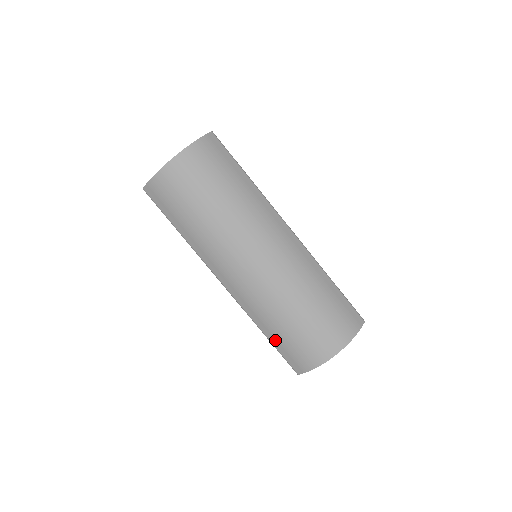
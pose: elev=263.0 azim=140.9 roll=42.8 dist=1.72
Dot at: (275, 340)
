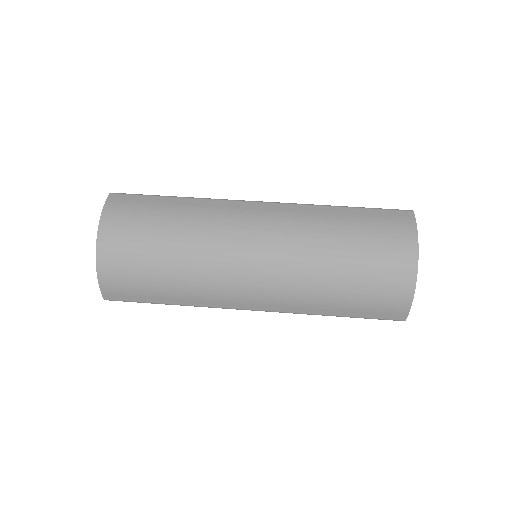
Dot at: (350, 311)
